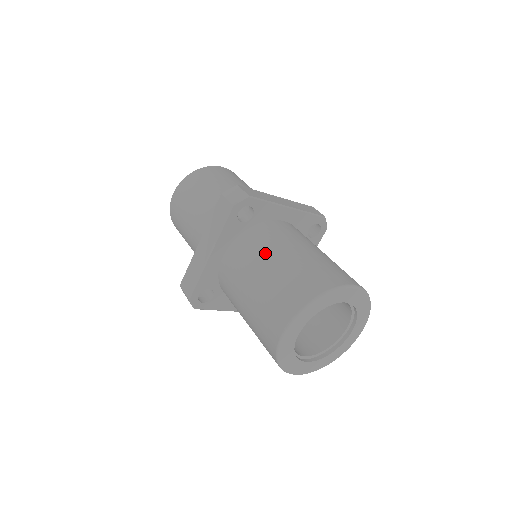
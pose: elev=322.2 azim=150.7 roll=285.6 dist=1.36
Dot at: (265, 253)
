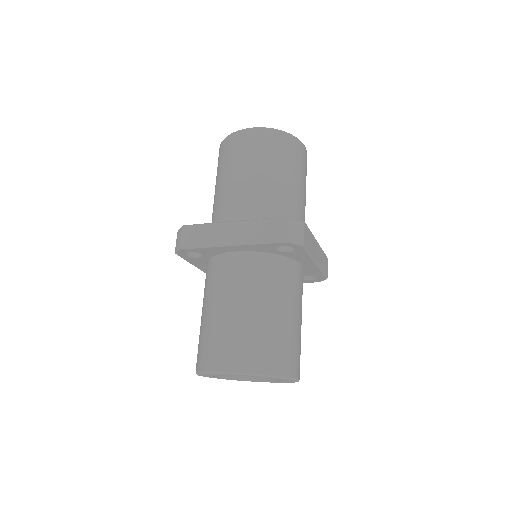
Dot at: (268, 294)
